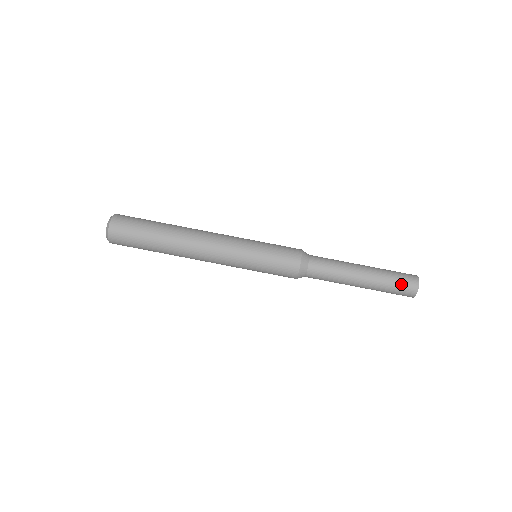
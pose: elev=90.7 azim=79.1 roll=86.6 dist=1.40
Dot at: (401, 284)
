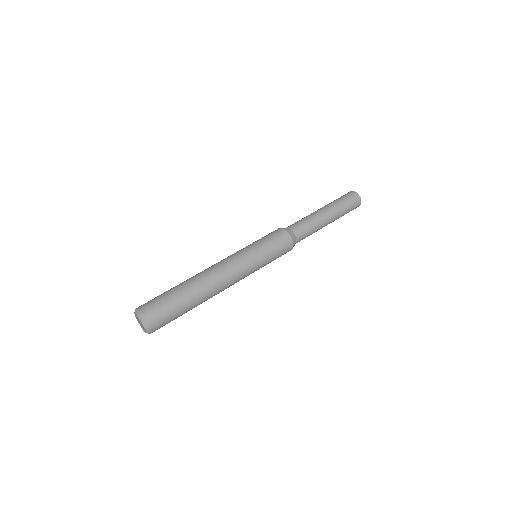
Dot at: (351, 203)
